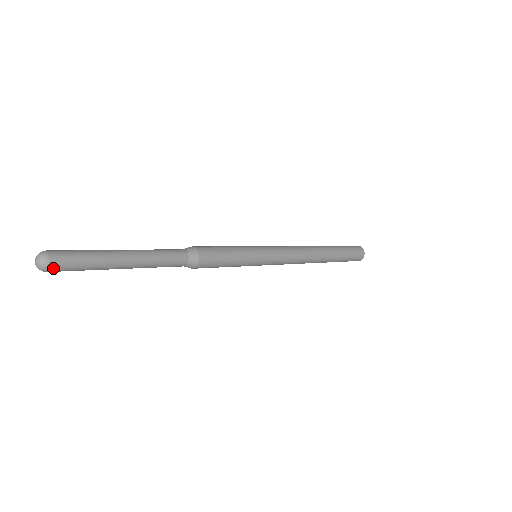
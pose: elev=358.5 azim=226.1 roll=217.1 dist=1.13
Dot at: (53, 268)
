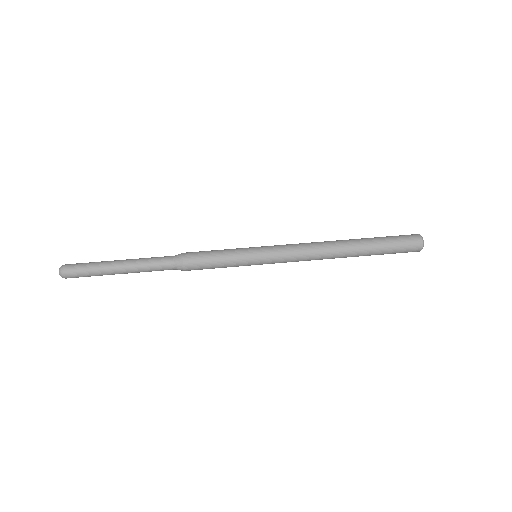
Dot at: occluded
